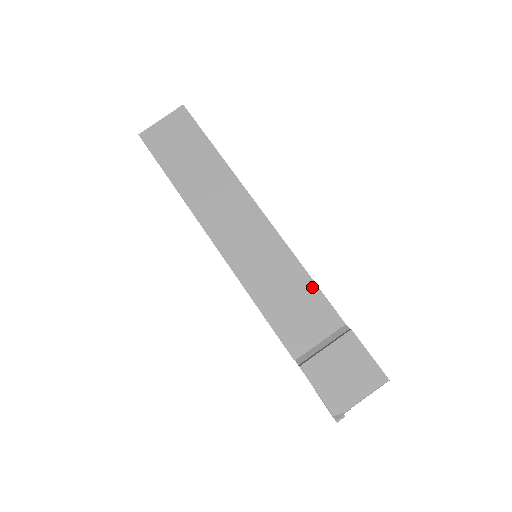
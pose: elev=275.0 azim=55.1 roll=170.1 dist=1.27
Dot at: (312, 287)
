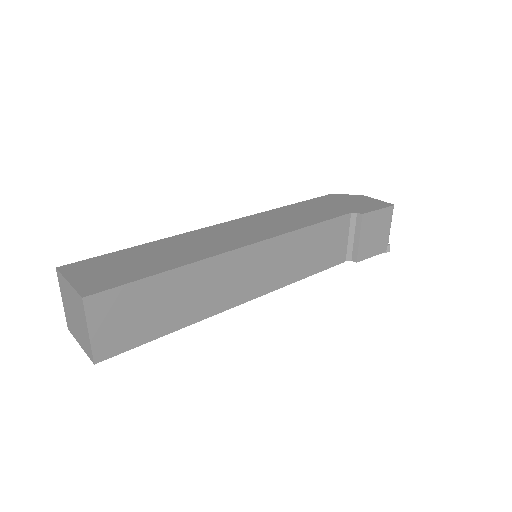
Dot at: (321, 227)
